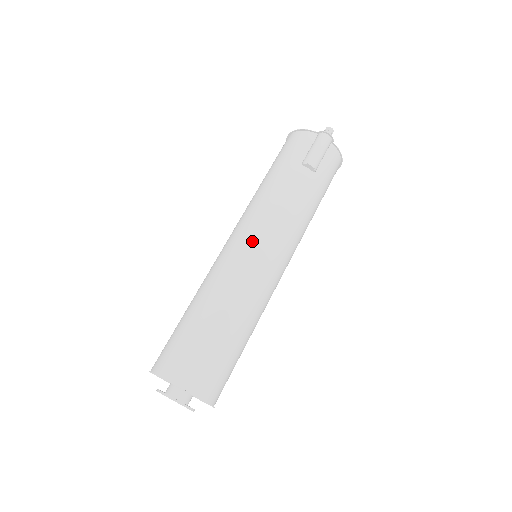
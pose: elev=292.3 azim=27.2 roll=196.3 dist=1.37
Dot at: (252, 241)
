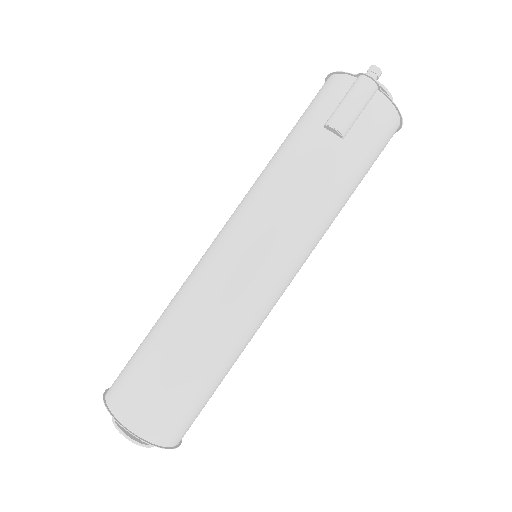
Dot at: (236, 240)
